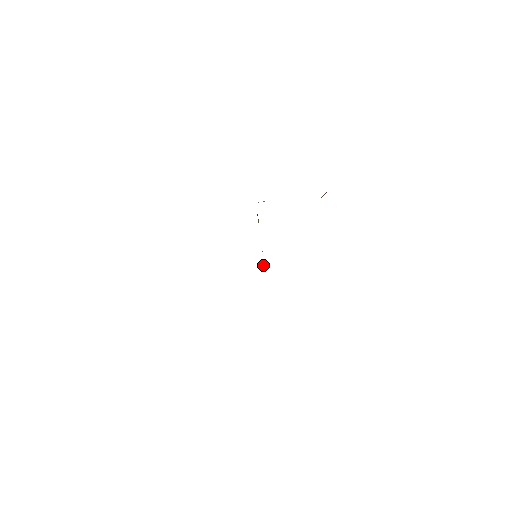
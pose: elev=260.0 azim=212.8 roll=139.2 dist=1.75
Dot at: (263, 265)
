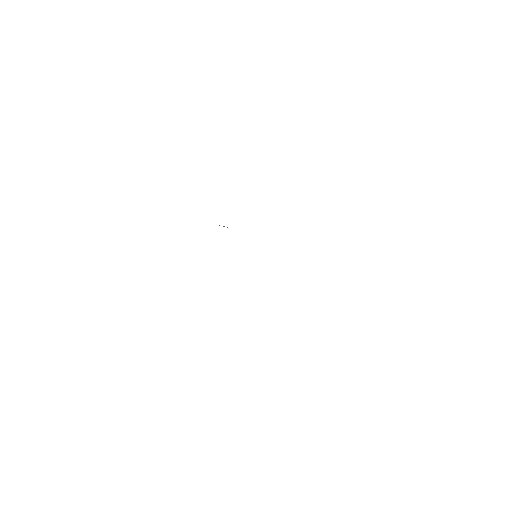
Dot at: occluded
